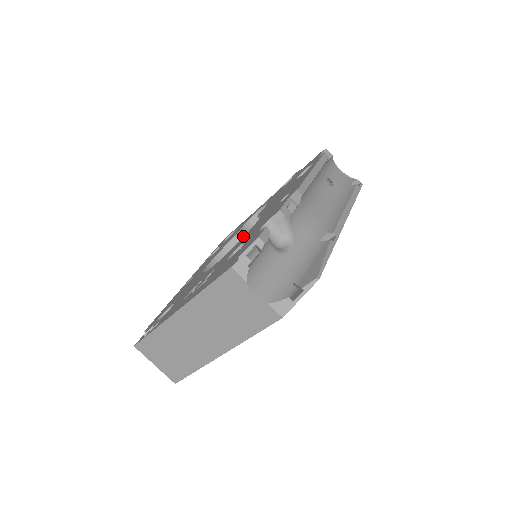
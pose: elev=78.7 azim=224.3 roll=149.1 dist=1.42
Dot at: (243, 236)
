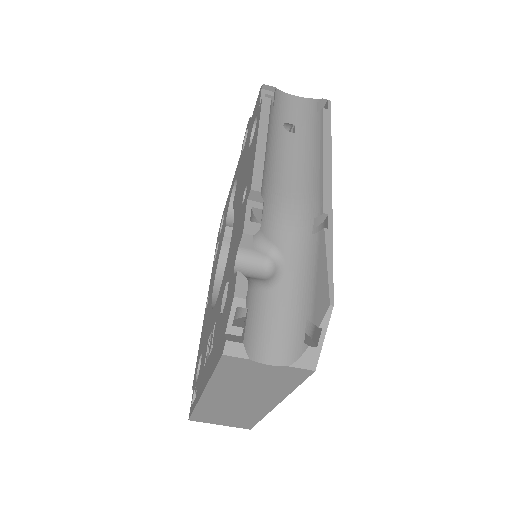
Dot at: occluded
